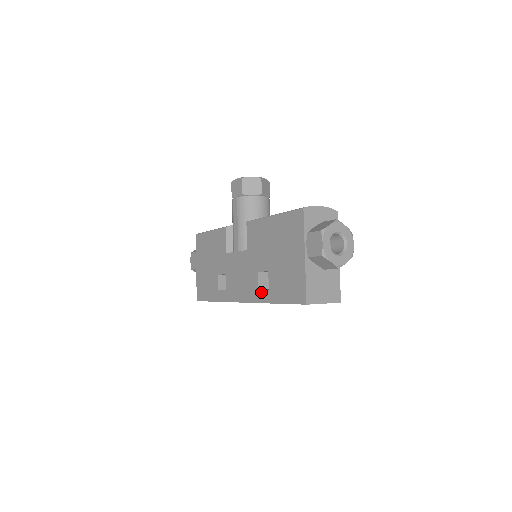
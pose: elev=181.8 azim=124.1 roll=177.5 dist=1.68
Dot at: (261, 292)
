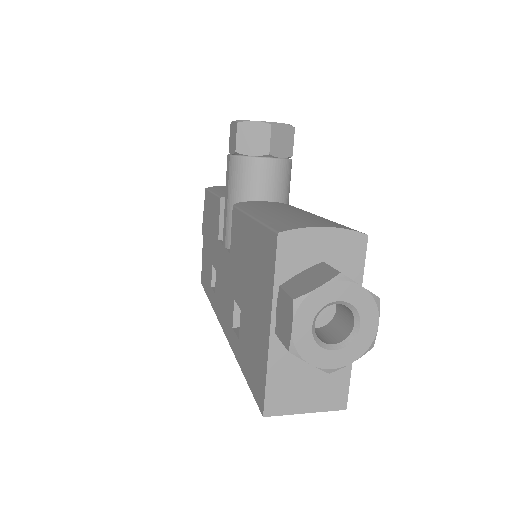
Dot at: (233, 335)
